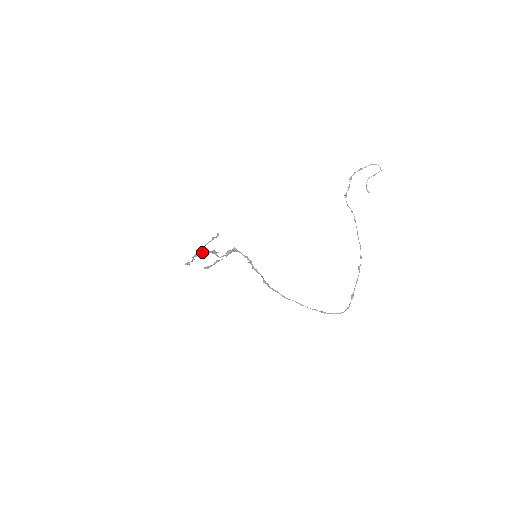
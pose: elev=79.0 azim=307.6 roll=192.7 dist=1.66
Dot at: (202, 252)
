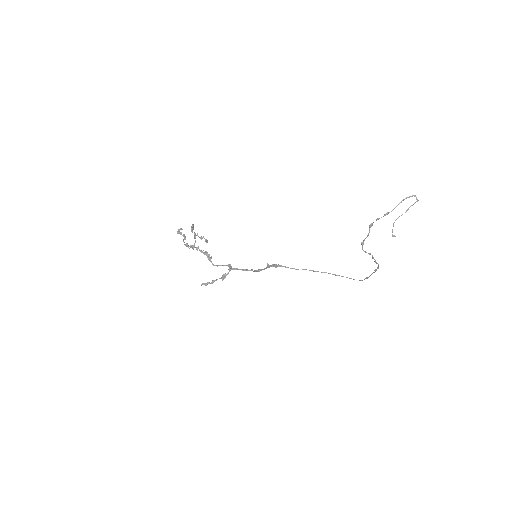
Dot at: (193, 246)
